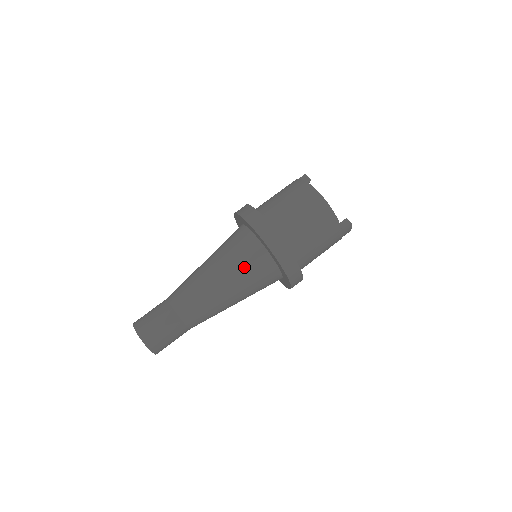
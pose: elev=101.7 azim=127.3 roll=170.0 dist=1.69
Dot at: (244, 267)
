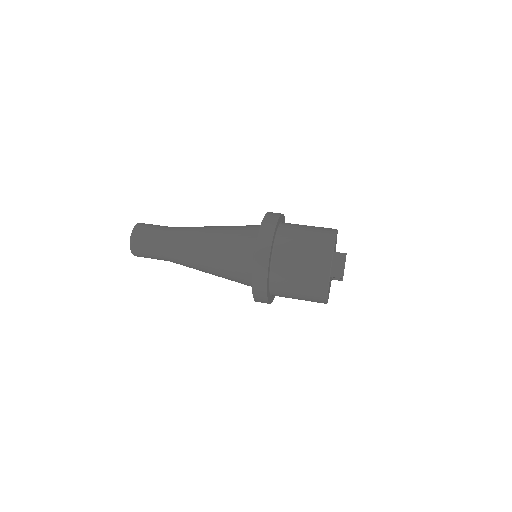
Dot at: (240, 226)
